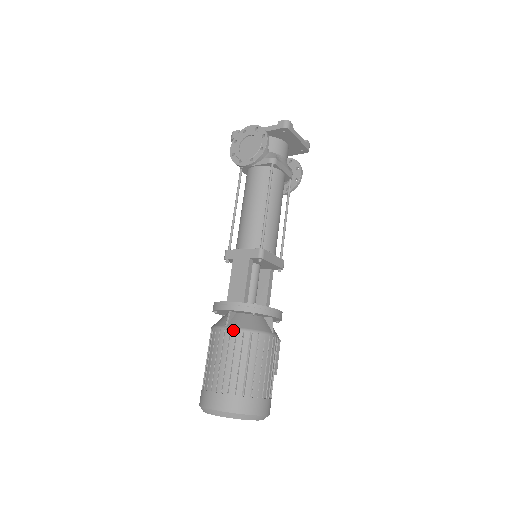
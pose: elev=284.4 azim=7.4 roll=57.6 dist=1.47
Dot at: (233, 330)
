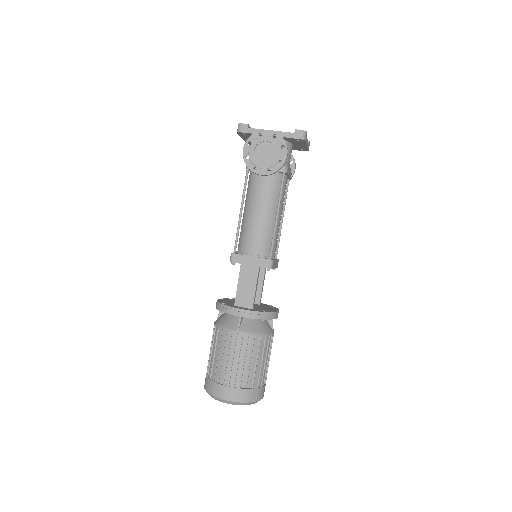
Dot at: (245, 335)
